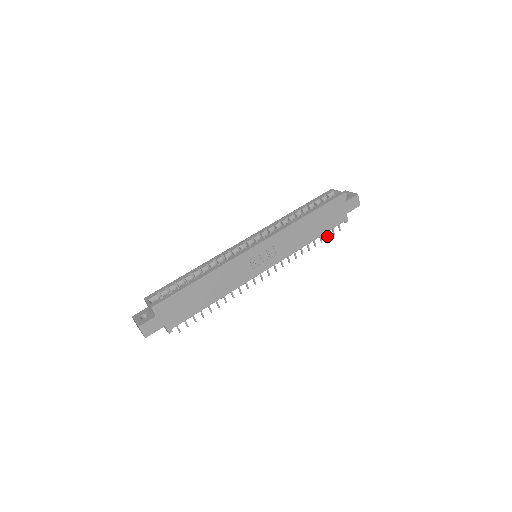
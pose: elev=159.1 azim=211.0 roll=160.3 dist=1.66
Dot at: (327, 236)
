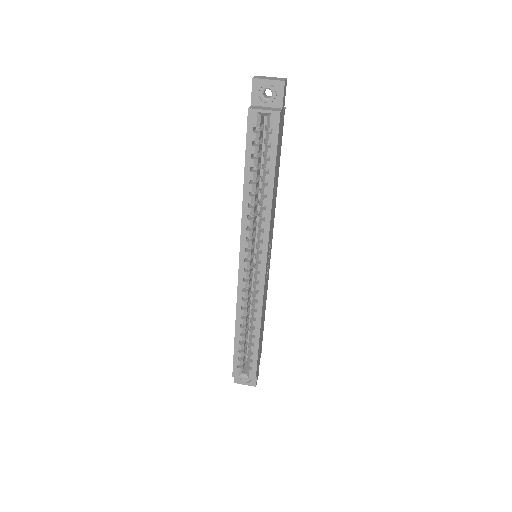
Dot at: occluded
